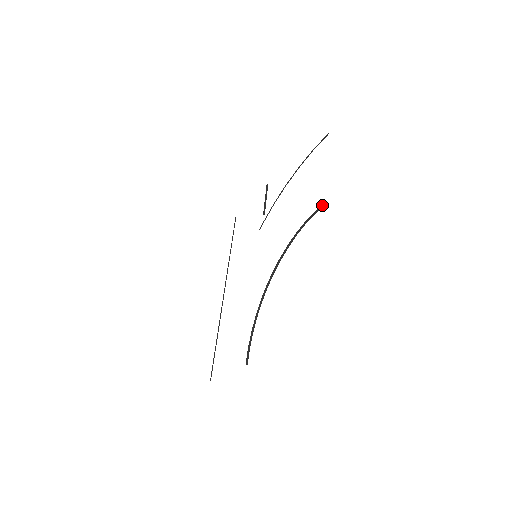
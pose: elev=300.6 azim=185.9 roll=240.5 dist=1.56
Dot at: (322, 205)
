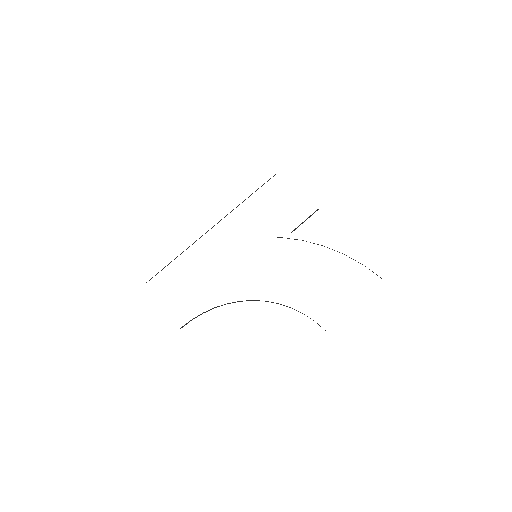
Dot at: occluded
